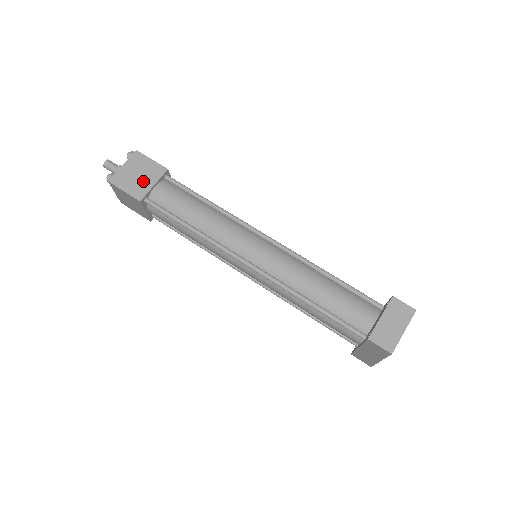
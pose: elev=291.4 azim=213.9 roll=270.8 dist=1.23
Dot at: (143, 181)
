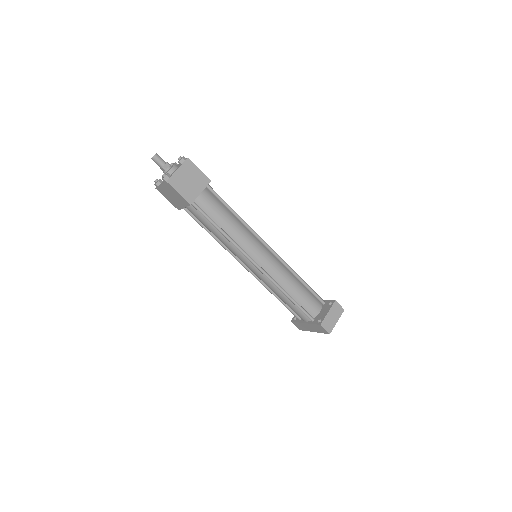
Dot at: (193, 187)
